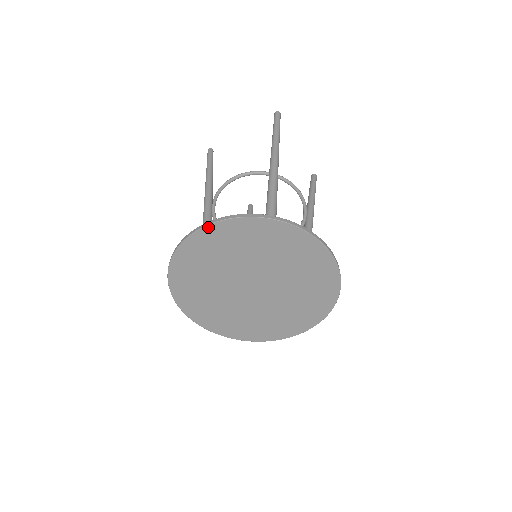
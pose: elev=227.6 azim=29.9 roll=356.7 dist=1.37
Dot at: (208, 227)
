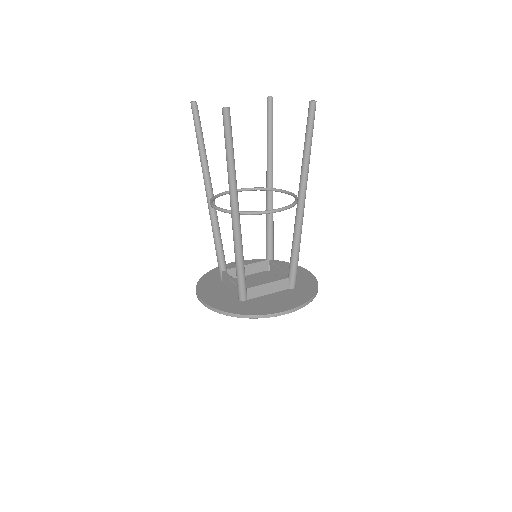
Dot at: (288, 313)
